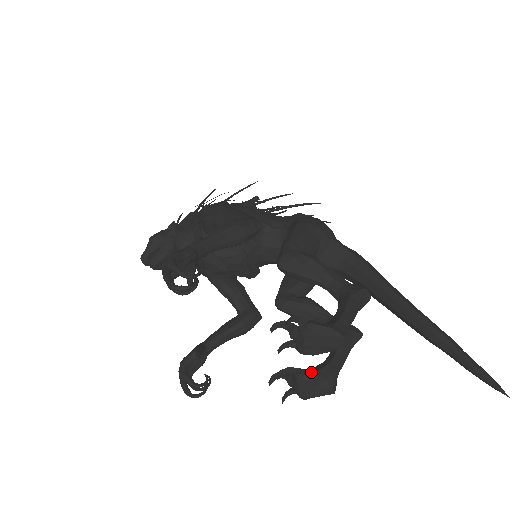
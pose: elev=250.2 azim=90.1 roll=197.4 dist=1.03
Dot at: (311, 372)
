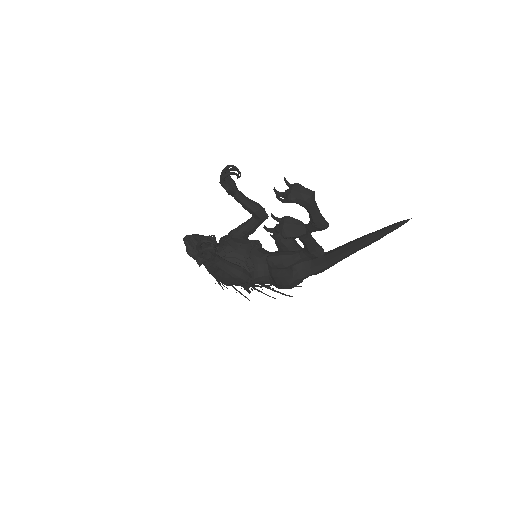
Dot at: occluded
